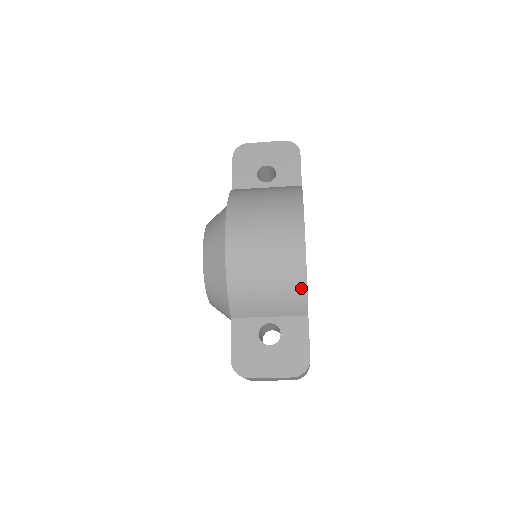
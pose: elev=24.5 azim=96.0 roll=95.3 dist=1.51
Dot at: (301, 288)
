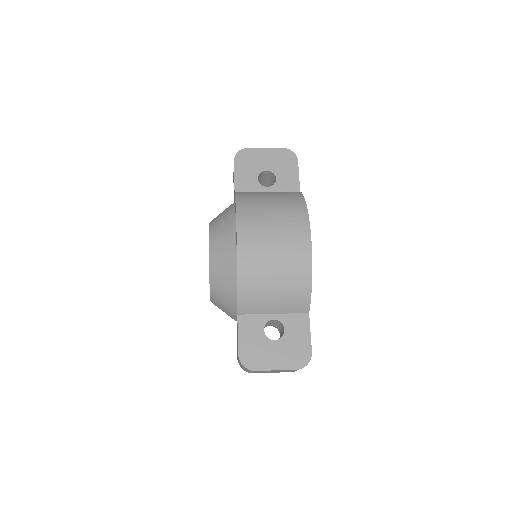
Dot at: (306, 288)
